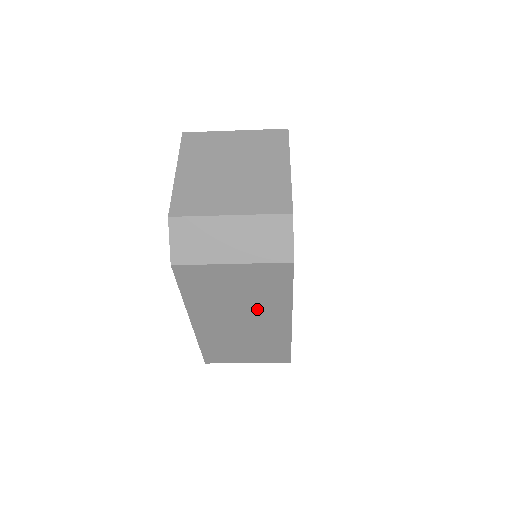
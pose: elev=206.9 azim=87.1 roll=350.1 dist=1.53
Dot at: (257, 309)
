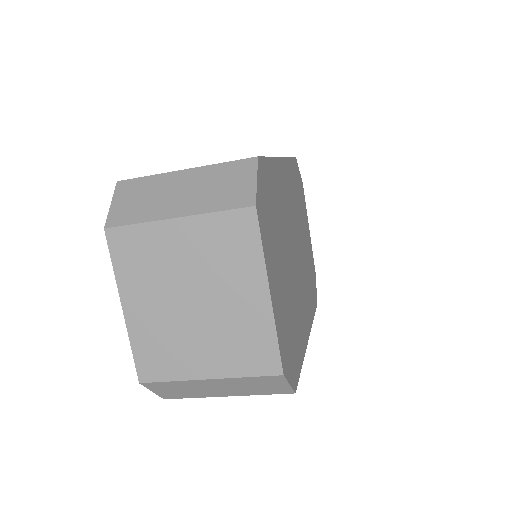
Dot at: occluded
